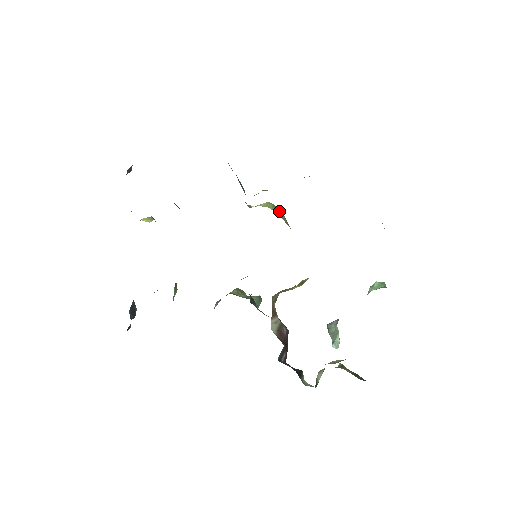
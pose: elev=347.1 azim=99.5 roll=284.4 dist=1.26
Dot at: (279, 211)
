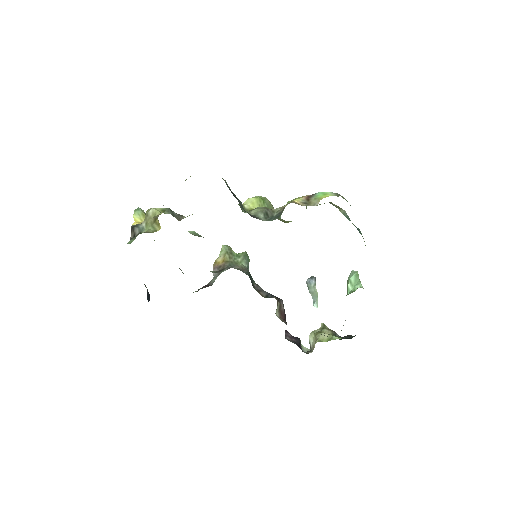
Dot at: (268, 203)
